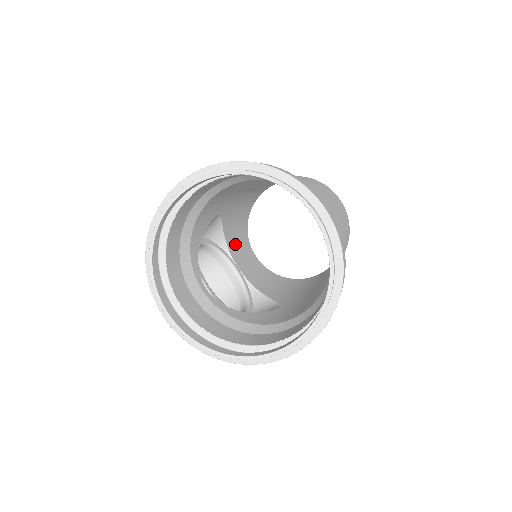
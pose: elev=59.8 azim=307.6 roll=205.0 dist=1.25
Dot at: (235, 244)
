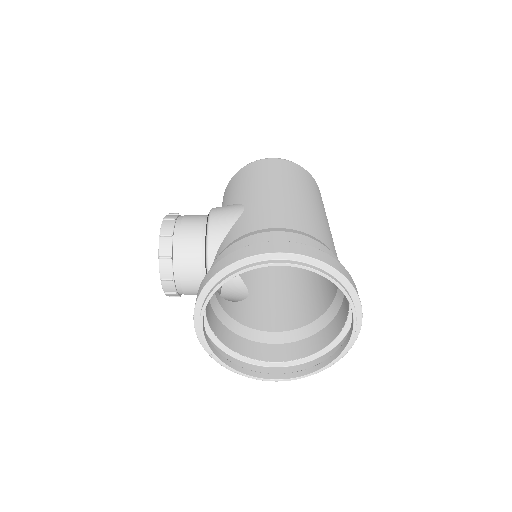
Dot at: occluded
